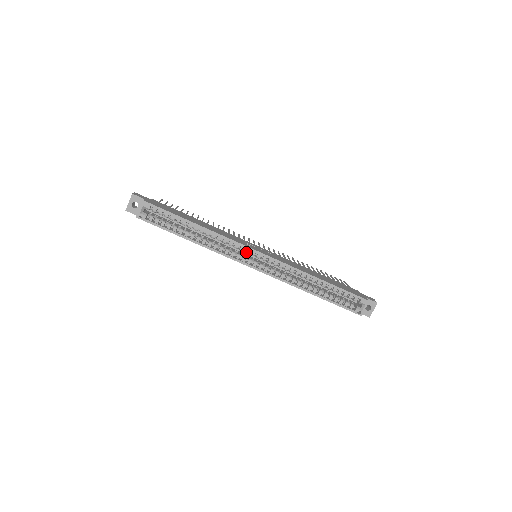
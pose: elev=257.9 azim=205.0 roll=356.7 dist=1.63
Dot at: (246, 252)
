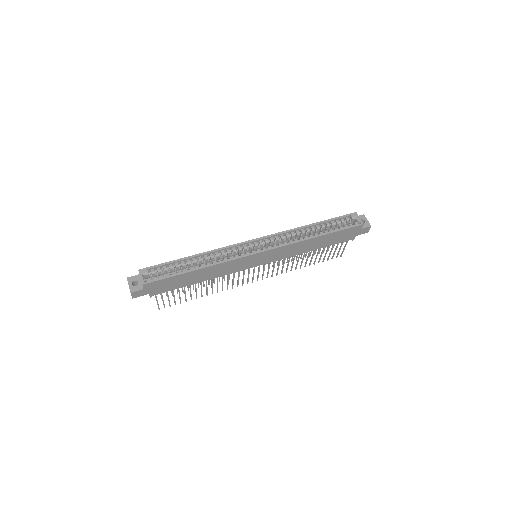
Dot at: (244, 248)
